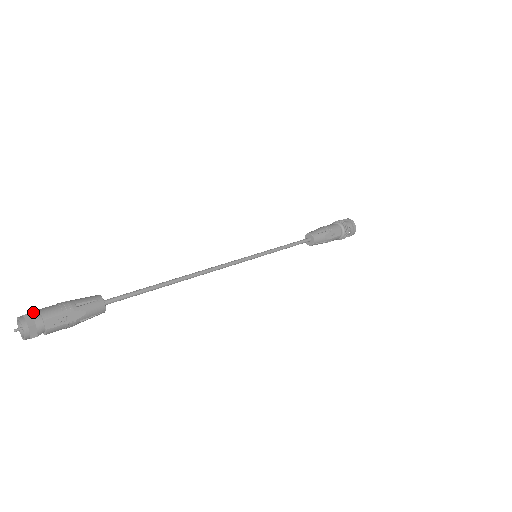
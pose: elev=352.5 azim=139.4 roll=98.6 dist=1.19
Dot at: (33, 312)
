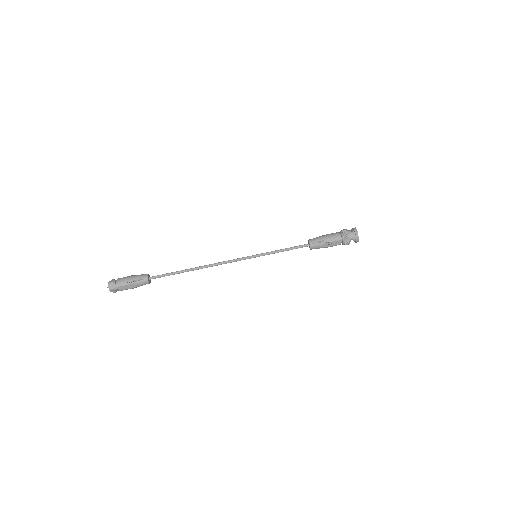
Dot at: (115, 280)
